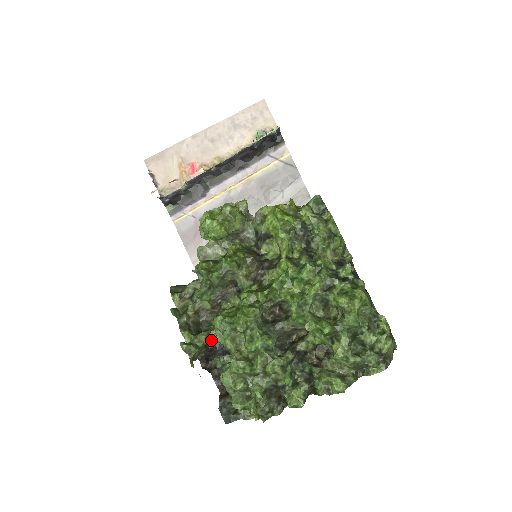
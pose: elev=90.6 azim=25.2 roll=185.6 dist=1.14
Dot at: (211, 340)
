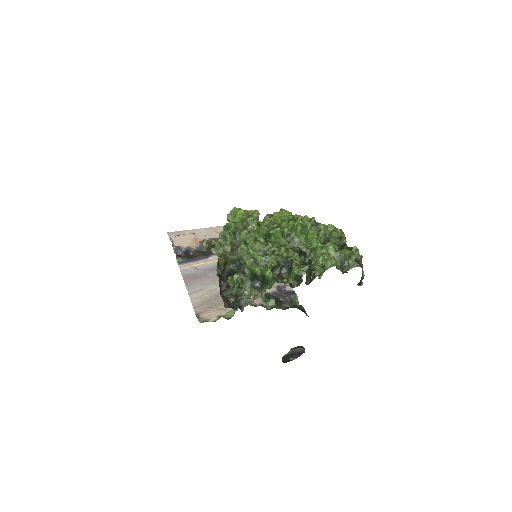
Dot at: (232, 256)
